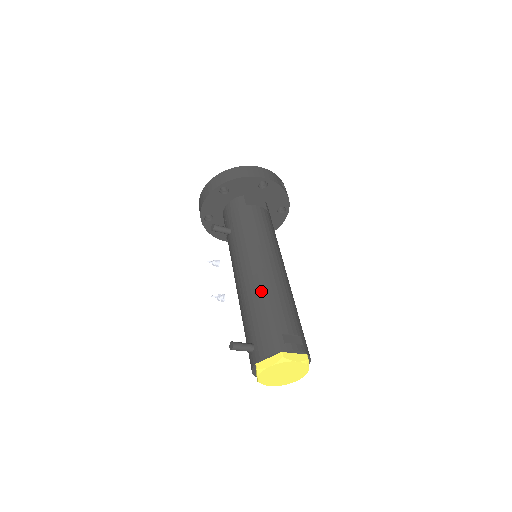
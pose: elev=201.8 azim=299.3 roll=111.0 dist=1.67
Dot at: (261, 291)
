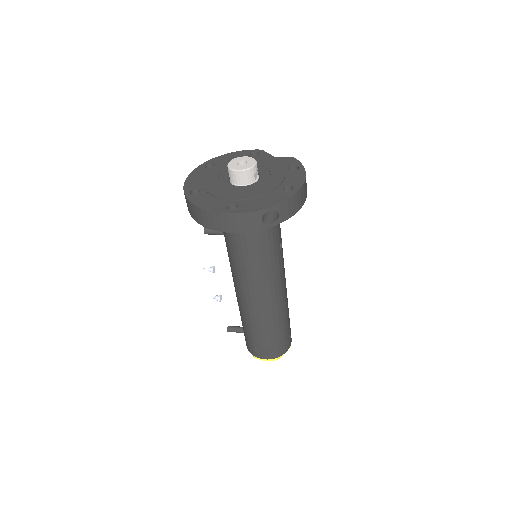
Dot at: (243, 315)
